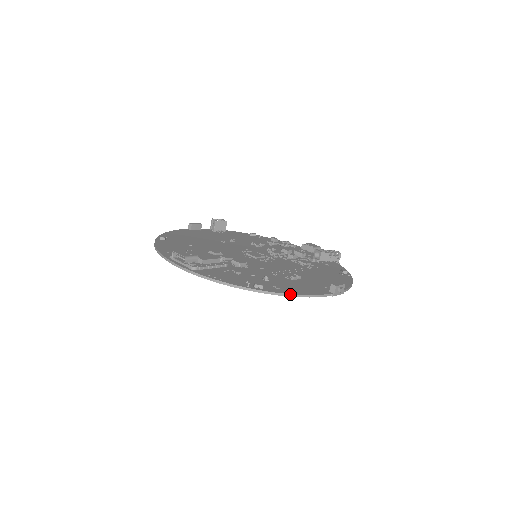
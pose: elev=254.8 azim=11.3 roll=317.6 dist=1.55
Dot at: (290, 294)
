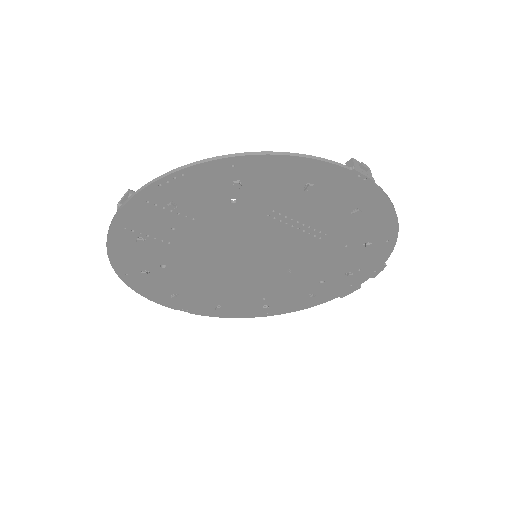
Dot at: (278, 152)
